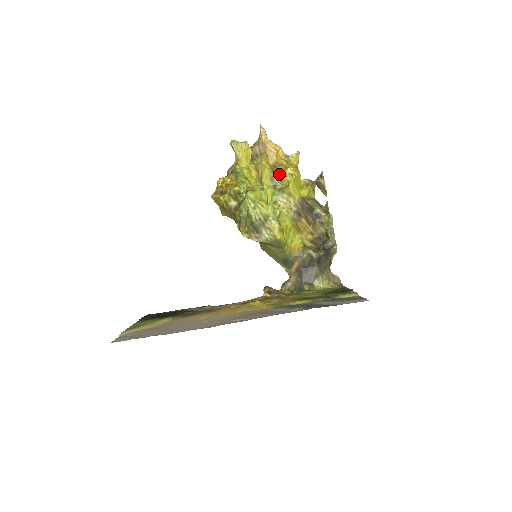
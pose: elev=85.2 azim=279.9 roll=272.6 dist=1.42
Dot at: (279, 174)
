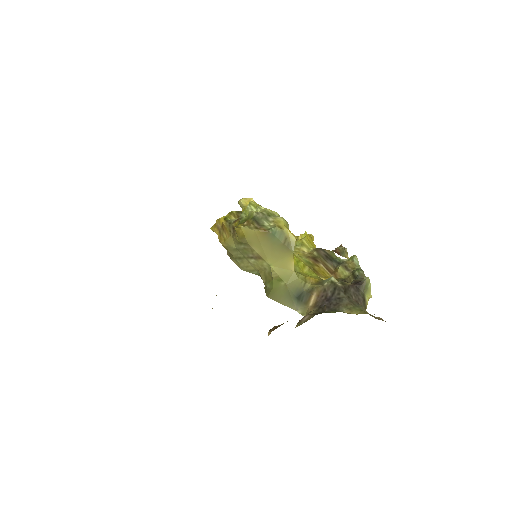
Dot at: occluded
